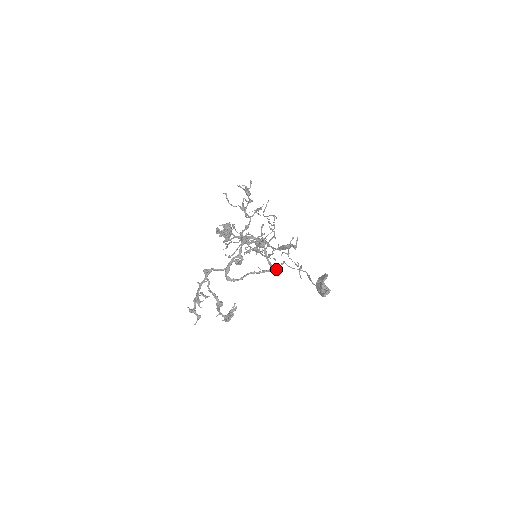
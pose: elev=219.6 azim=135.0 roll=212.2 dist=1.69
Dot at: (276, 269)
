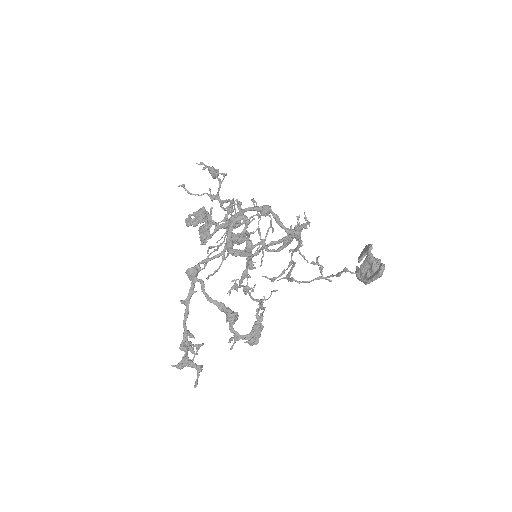
Dot at: (300, 239)
